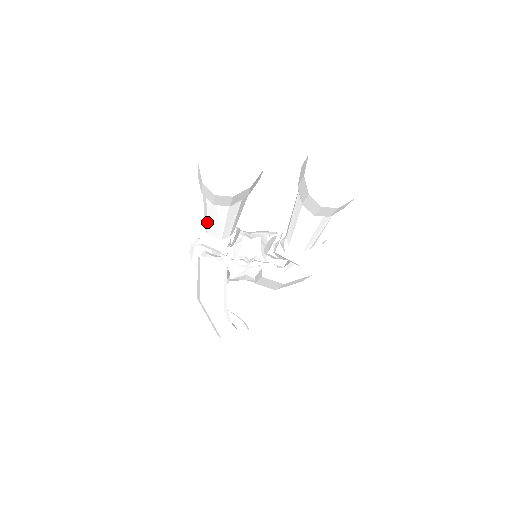
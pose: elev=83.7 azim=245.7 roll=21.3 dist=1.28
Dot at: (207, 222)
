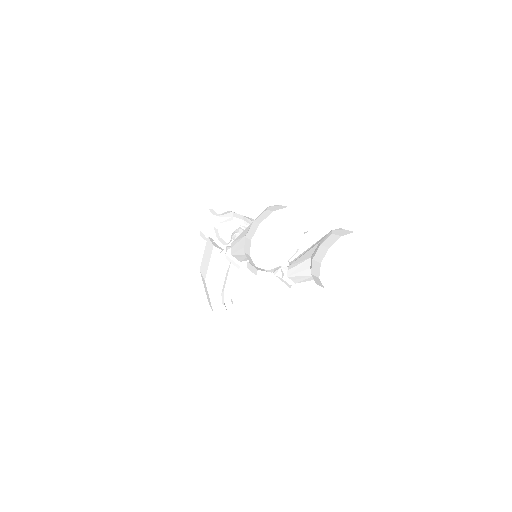
Dot at: (236, 252)
